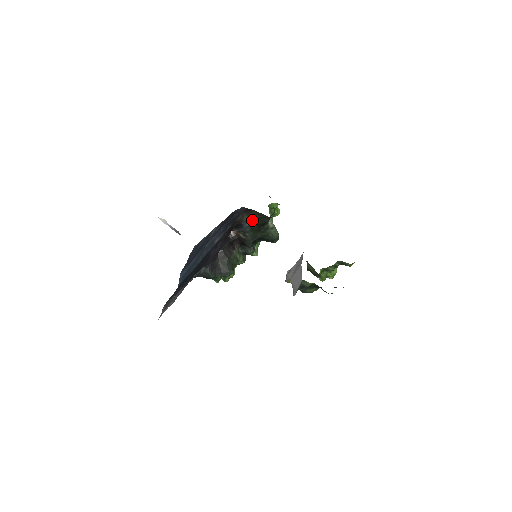
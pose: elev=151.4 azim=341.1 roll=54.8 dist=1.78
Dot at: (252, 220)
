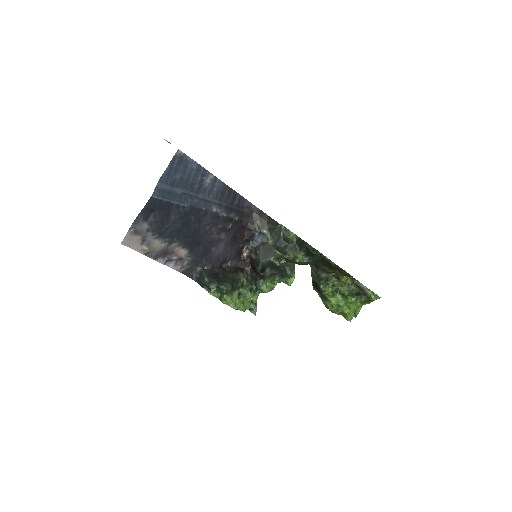
Dot at: (265, 232)
